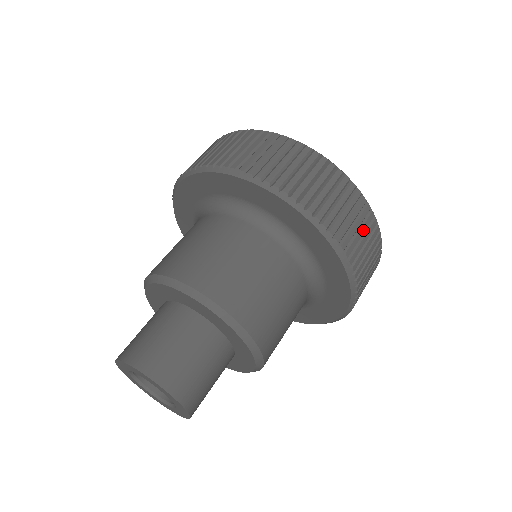
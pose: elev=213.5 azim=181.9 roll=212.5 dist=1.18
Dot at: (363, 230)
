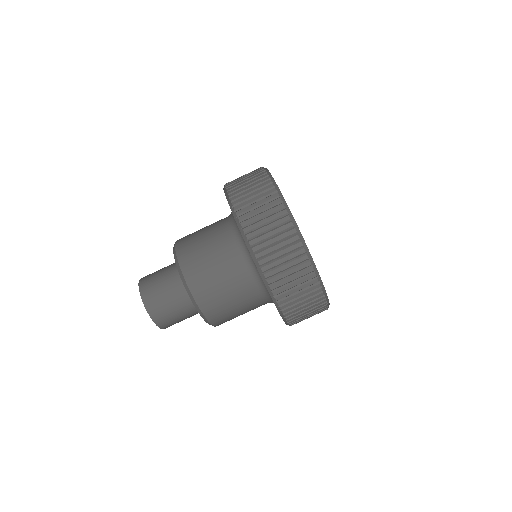
Dot at: (301, 288)
